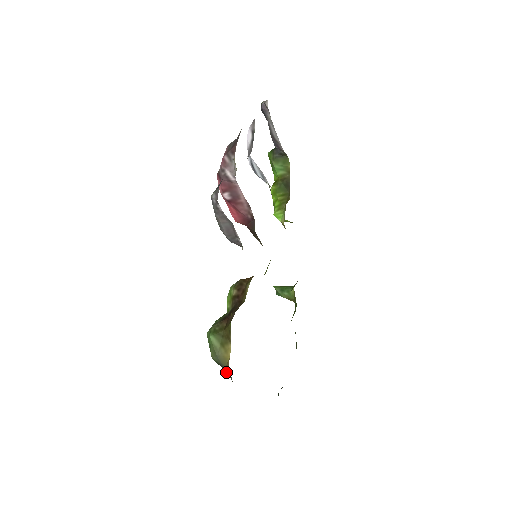
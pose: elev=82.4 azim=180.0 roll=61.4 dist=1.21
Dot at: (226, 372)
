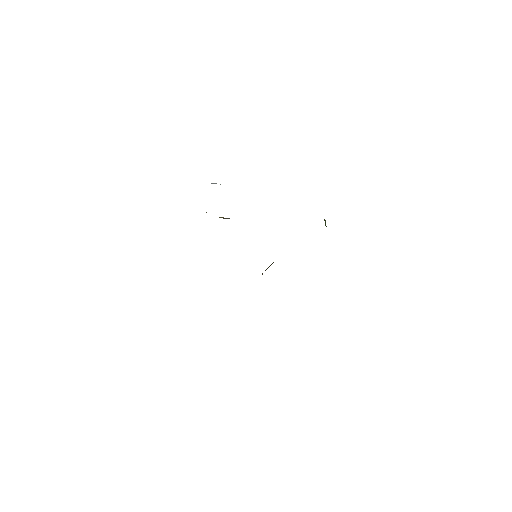
Dot at: occluded
